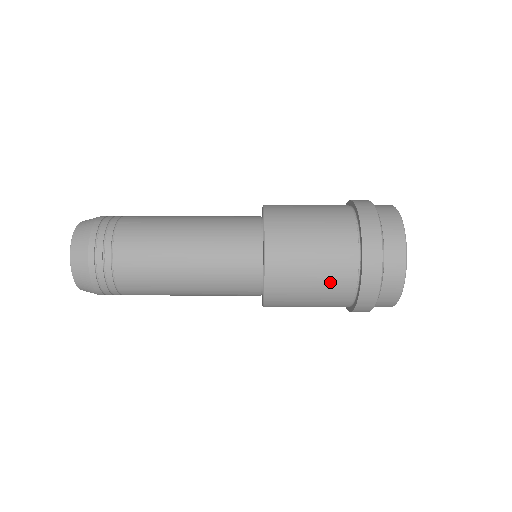
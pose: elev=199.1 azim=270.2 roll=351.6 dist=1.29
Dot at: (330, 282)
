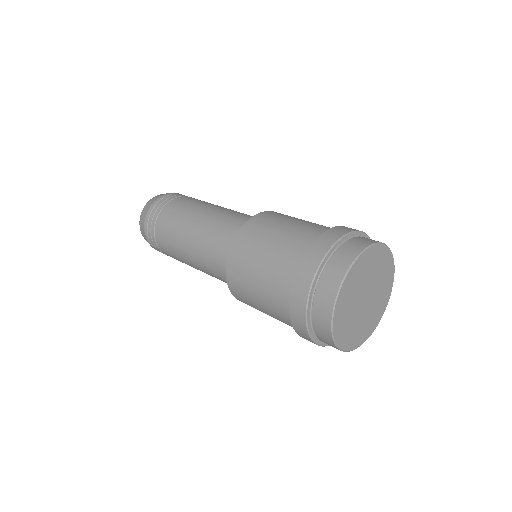
Dot at: occluded
